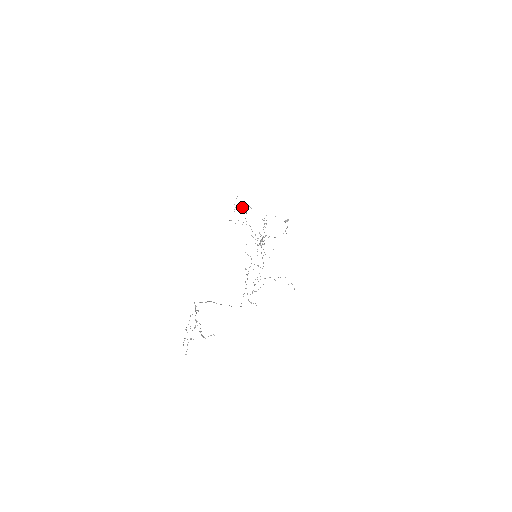
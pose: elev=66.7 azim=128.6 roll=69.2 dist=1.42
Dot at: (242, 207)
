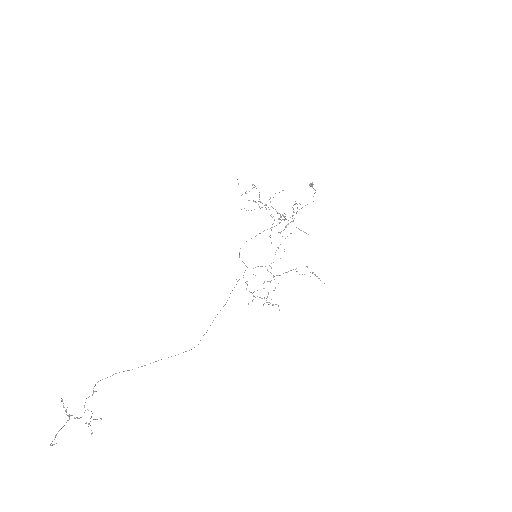
Dot at: (252, 188)
